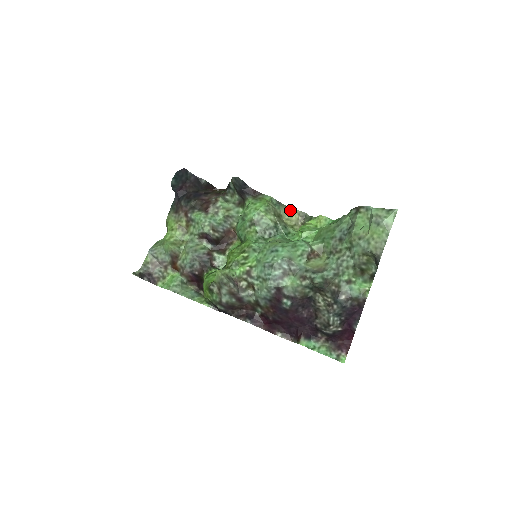
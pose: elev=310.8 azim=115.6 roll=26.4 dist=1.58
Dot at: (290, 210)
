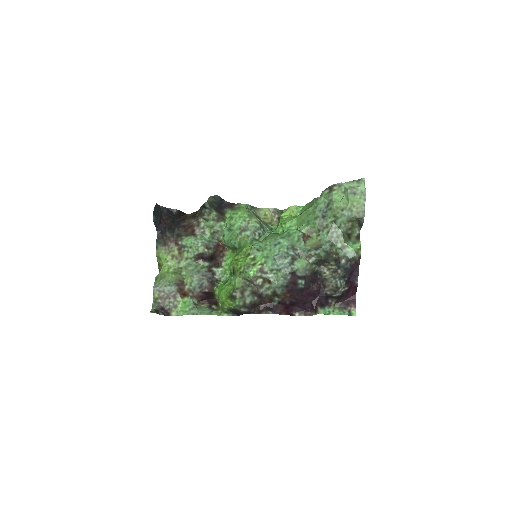
Dot at: (263, 210)
